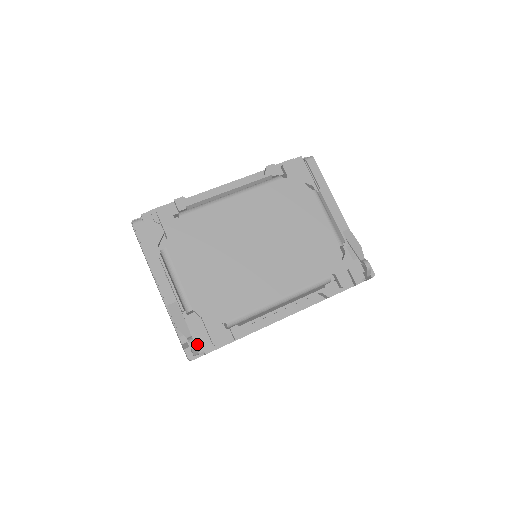
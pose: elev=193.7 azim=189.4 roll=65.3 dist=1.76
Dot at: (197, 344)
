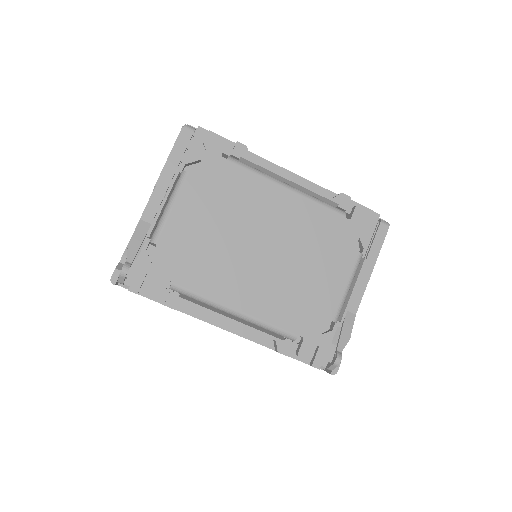
Dot at: (130, 275)
